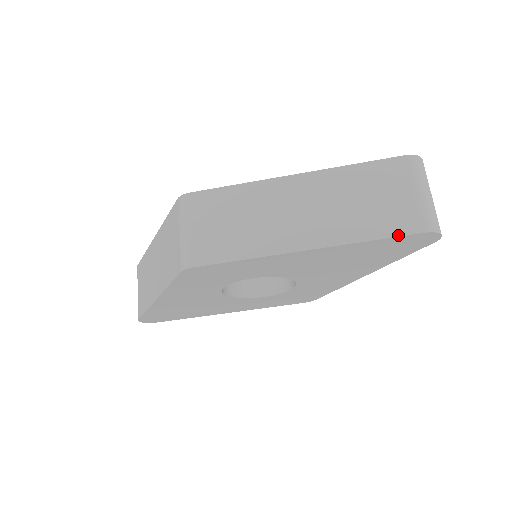
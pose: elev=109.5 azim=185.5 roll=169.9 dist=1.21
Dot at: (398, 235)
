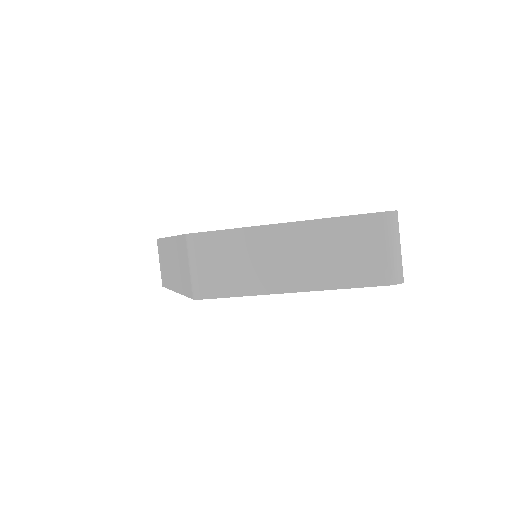
Dot at: (366, 286)
